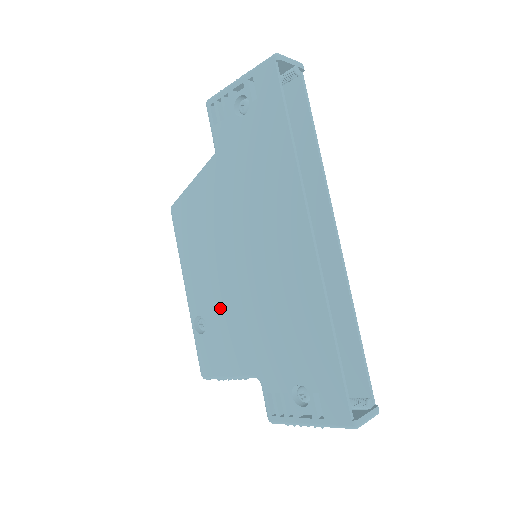
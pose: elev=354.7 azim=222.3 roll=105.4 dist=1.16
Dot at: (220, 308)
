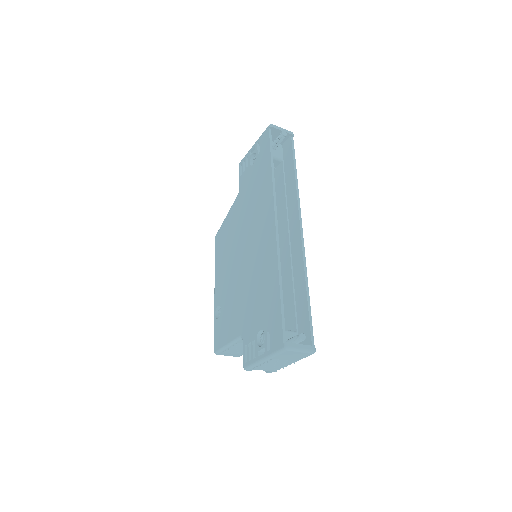
Dot at: (229, 294)
